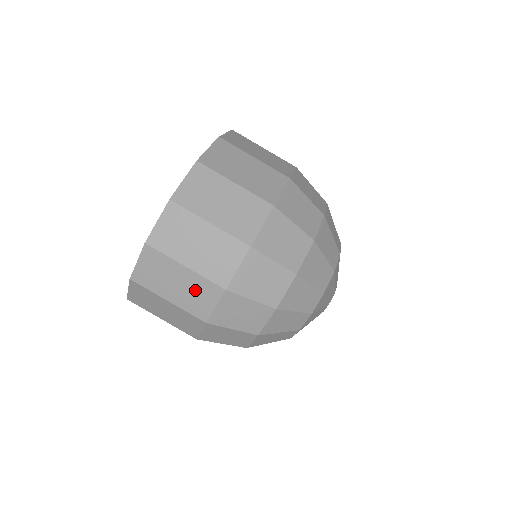
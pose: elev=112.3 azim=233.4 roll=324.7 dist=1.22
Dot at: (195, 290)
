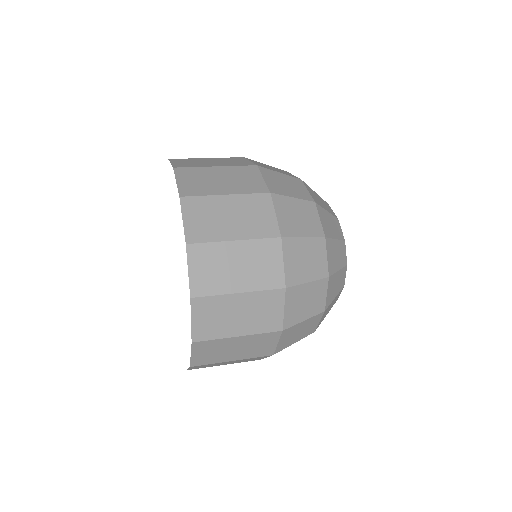
Dot at: (258, 308)
